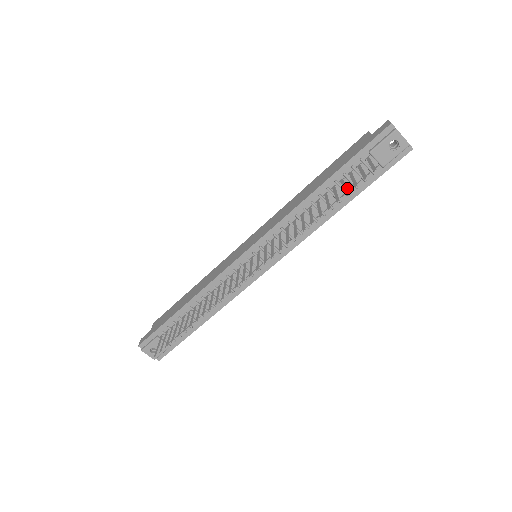
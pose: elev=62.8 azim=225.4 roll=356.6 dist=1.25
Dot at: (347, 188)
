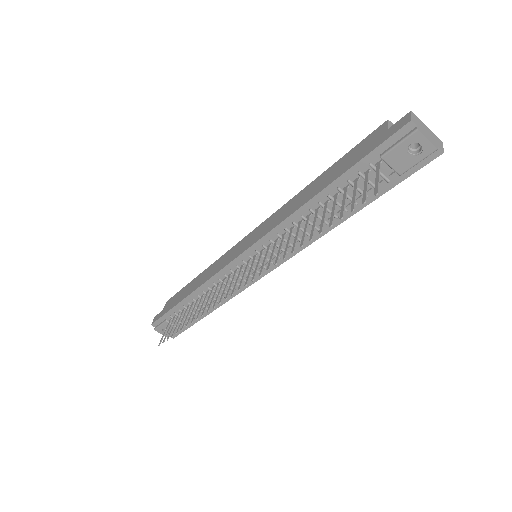
Dot at: occluded
